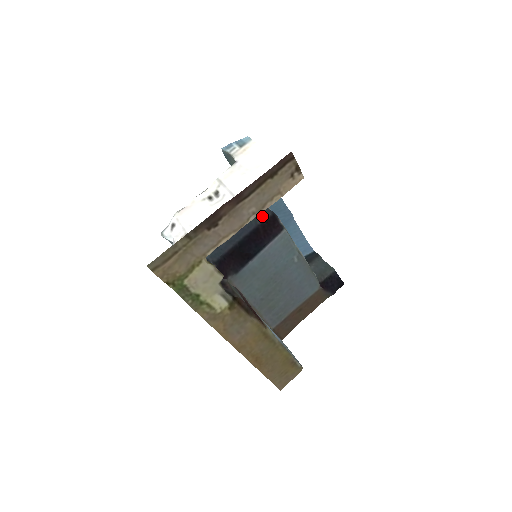
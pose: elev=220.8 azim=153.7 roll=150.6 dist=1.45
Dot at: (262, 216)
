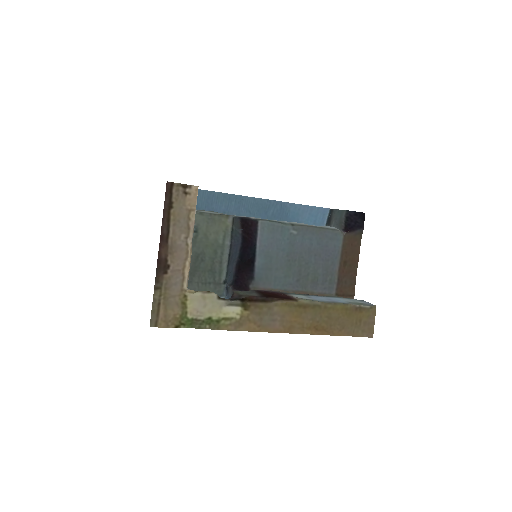
Dot at: (237, 226)
